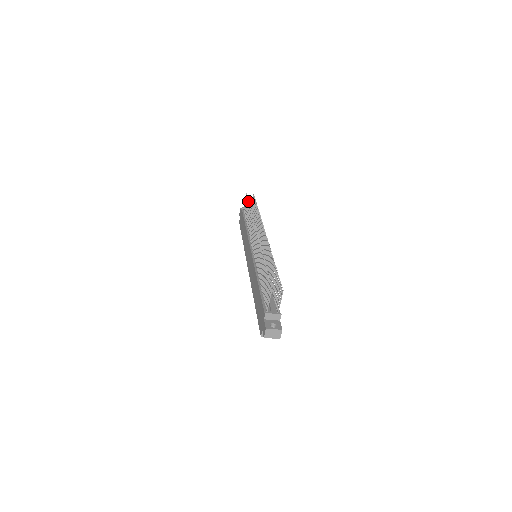
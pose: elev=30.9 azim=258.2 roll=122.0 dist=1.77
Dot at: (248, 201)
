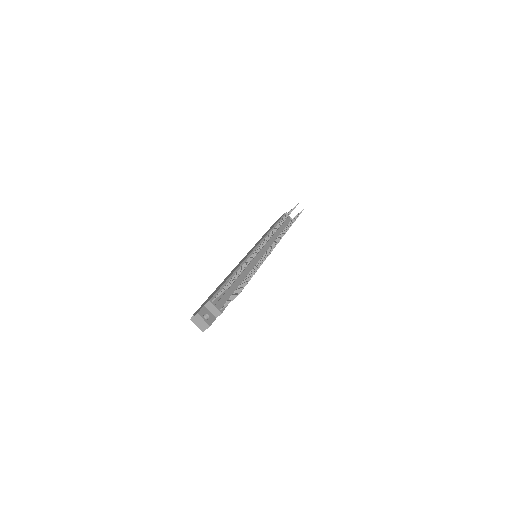
Dot at: (293, 209)
